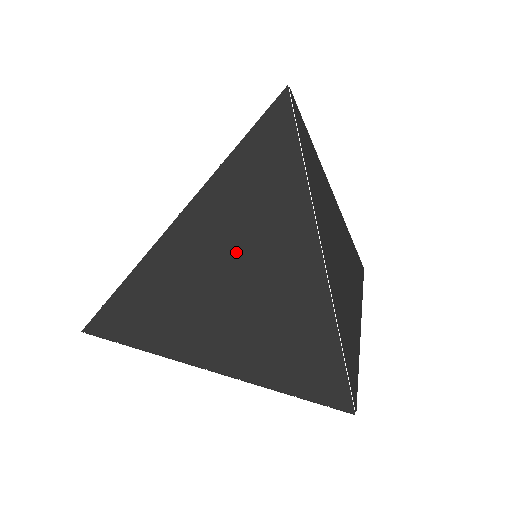
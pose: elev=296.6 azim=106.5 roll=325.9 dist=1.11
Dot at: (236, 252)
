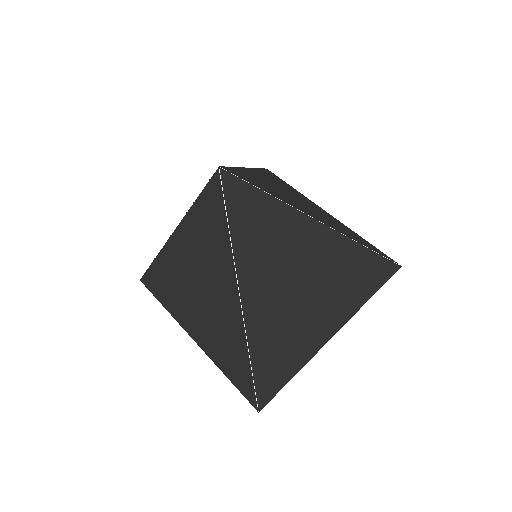
Dot at: (198, 279)
